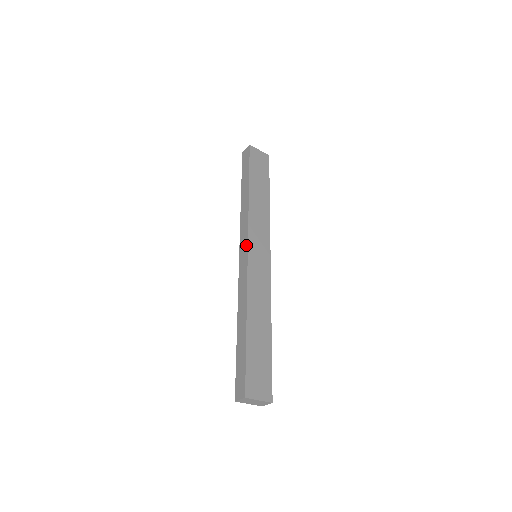
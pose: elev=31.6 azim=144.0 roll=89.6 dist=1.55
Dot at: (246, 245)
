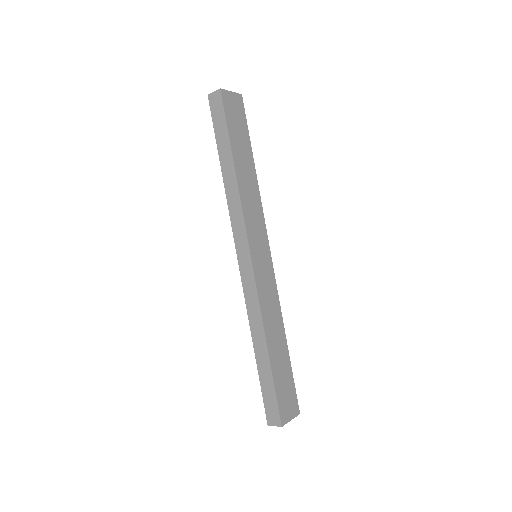
Dot at: (247, 250)
